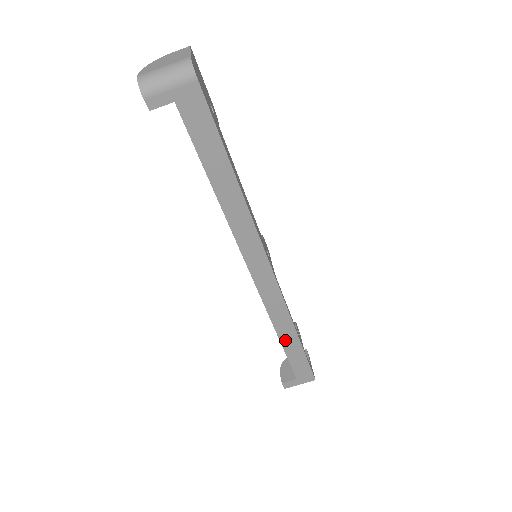
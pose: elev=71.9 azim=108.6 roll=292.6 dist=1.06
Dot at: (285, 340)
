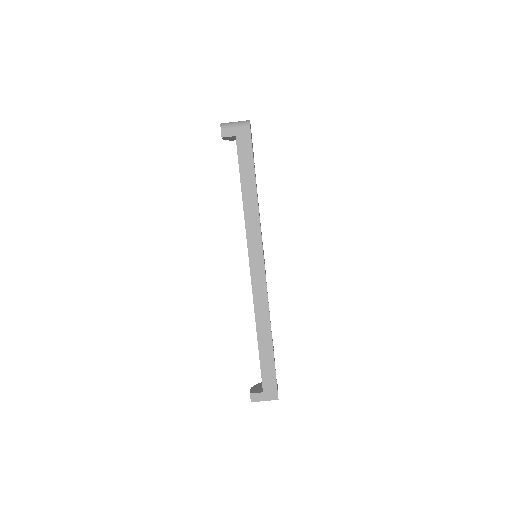
Dot at: (261, 340)
